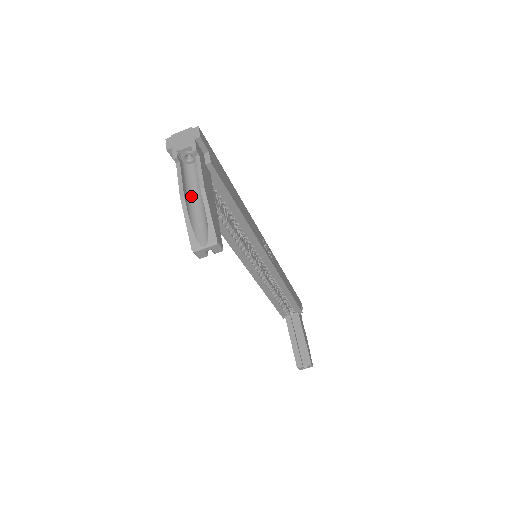
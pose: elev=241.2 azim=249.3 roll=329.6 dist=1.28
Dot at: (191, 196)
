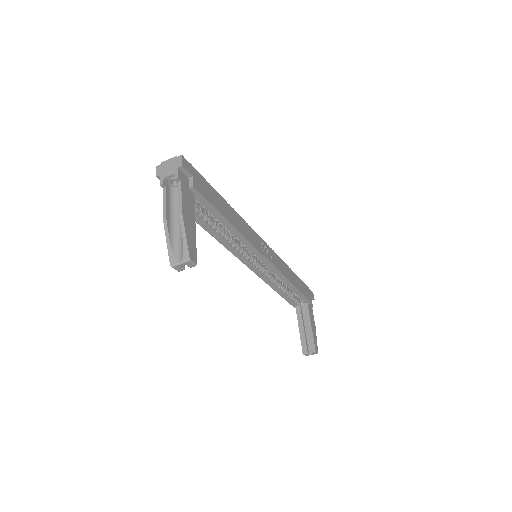
Dot at: (174, 217)
